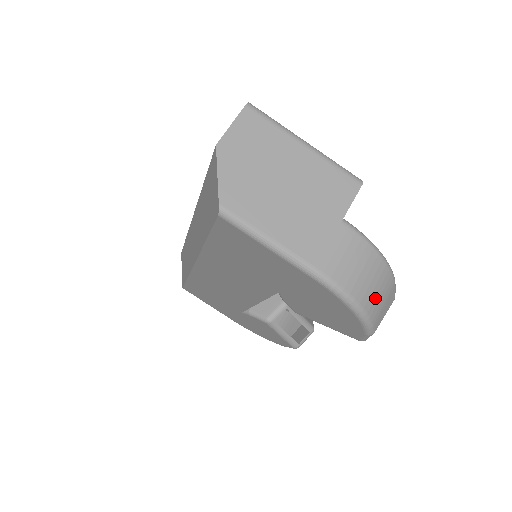
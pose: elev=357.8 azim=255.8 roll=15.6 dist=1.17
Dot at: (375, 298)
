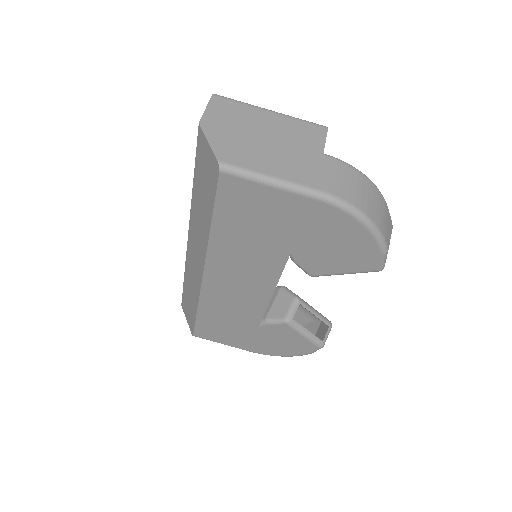
Dot at: (376, 212)
